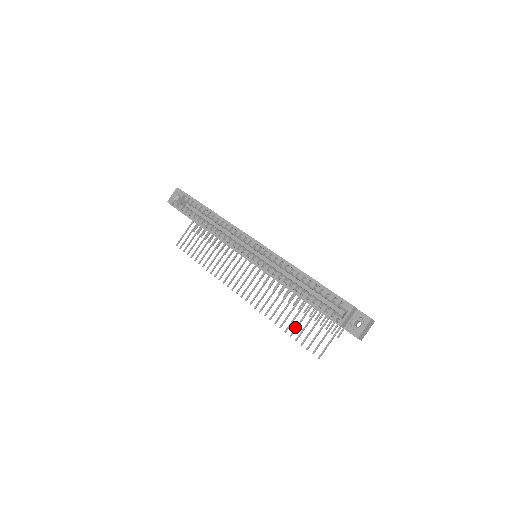
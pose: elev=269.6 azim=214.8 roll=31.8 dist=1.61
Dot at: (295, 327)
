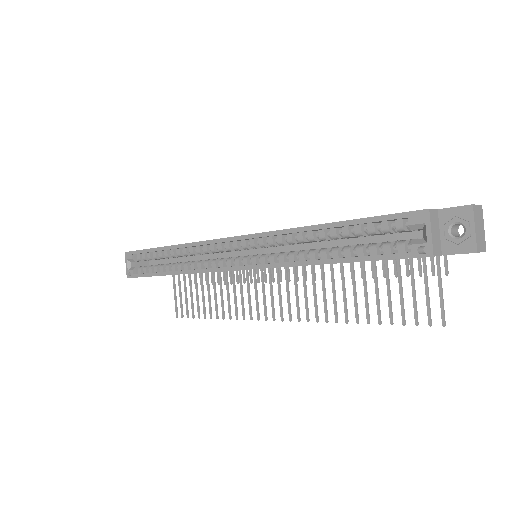
Dot at: occluded
